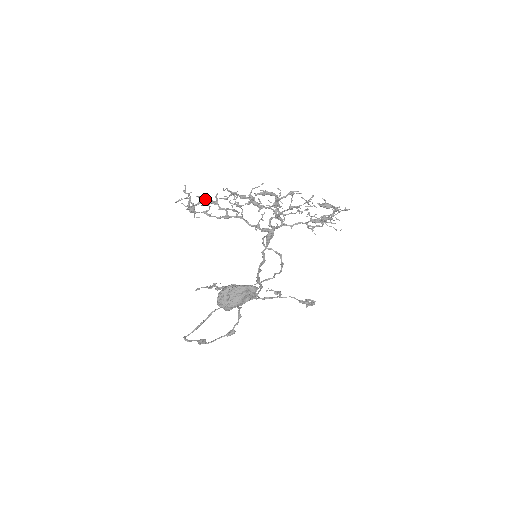
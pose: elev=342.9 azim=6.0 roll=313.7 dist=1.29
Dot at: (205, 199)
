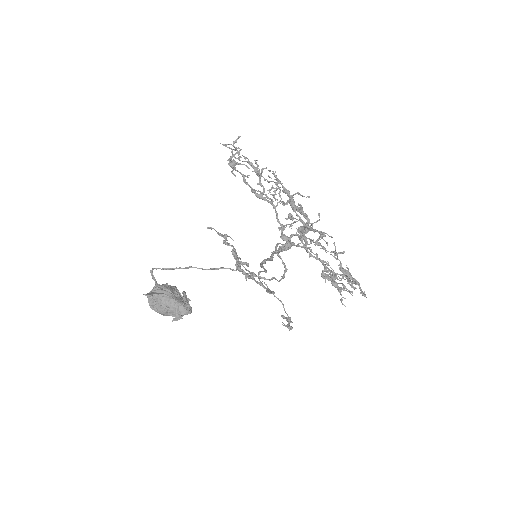
Dot at: (252, 163)
